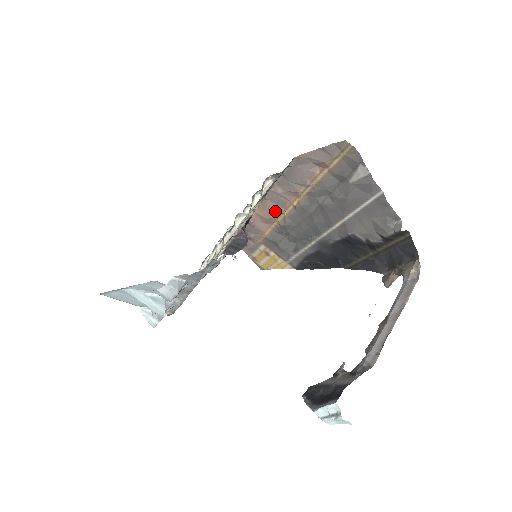
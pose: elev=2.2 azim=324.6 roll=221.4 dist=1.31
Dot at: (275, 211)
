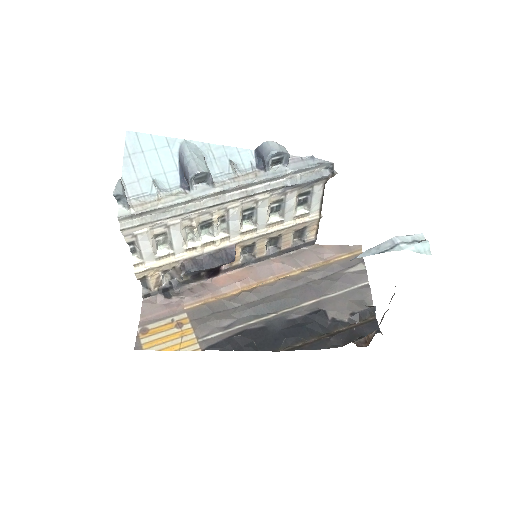
Dot at: (251, 279)
